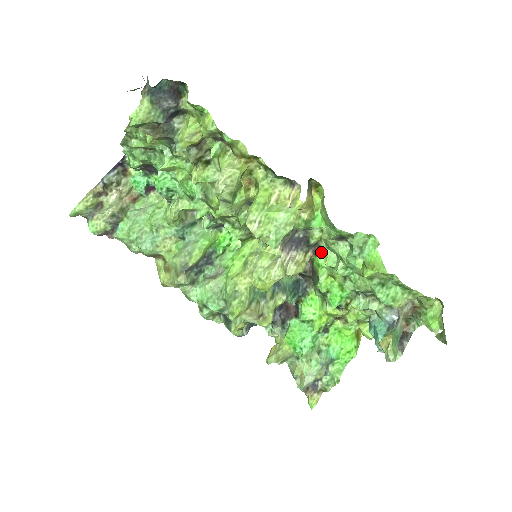
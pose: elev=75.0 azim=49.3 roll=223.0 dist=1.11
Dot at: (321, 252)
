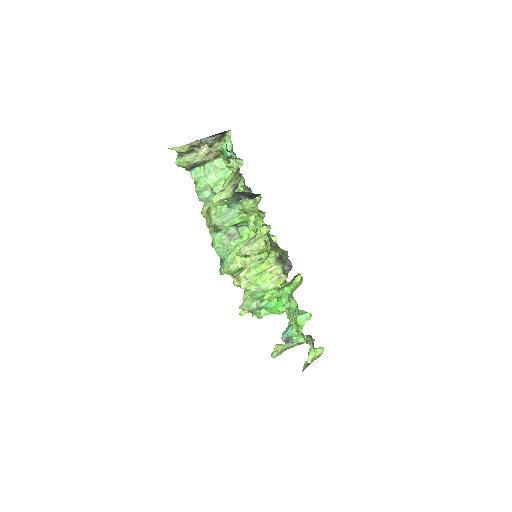
Dot at: occluded
